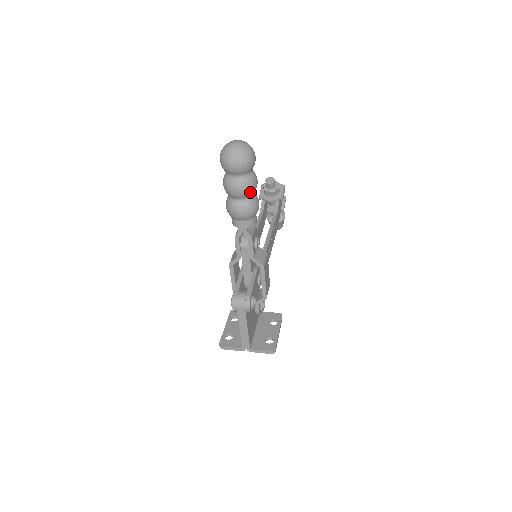
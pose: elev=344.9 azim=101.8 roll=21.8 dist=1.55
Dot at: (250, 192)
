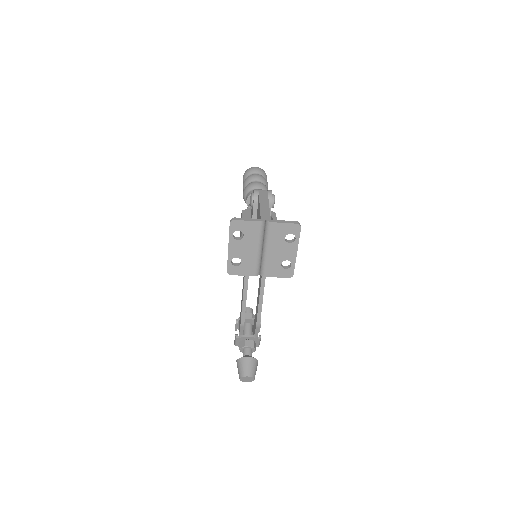
Dot at: (265, 181)
